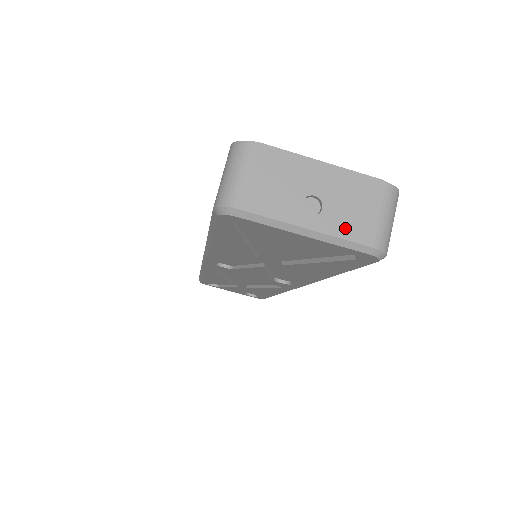
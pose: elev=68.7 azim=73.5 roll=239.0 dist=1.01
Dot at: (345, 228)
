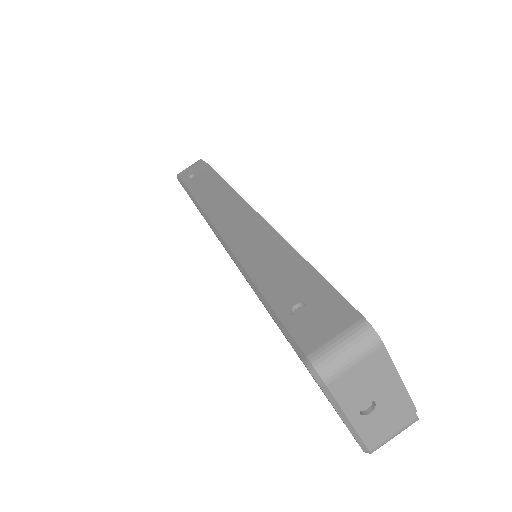
Dot at: (369, 432)
